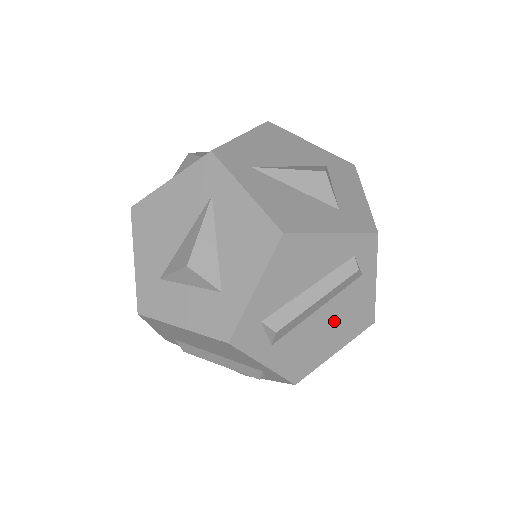
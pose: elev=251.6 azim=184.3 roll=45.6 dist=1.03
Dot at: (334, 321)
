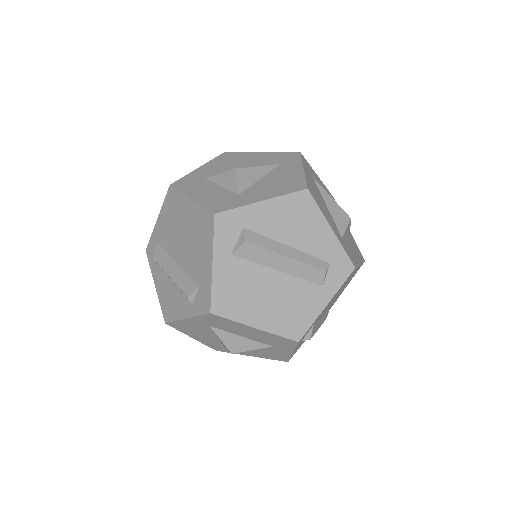
Dot at: (278, 297)
